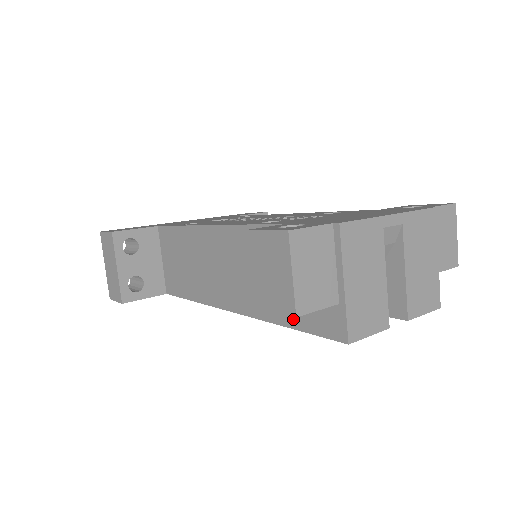
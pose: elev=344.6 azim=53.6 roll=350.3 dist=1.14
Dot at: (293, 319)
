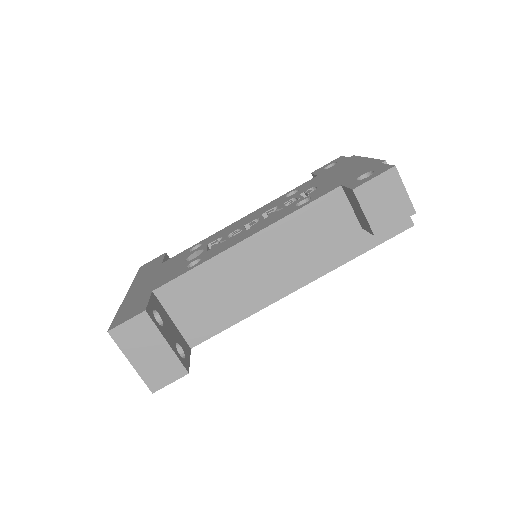
Dot at: (368, 243)
